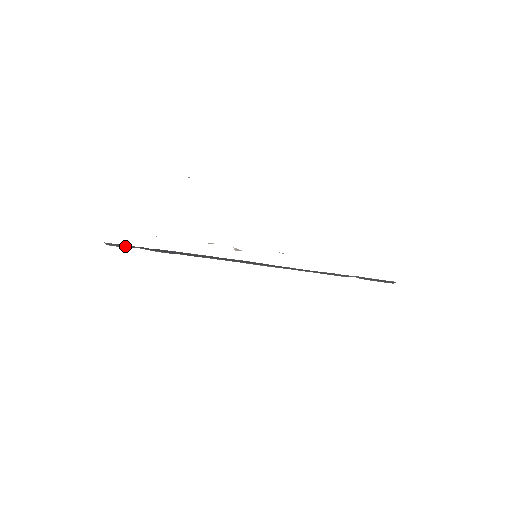
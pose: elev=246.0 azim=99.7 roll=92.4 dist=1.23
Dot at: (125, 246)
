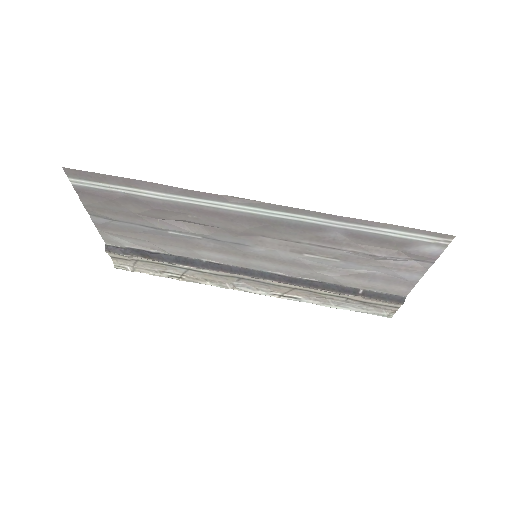
Dot at: (124, 251)
